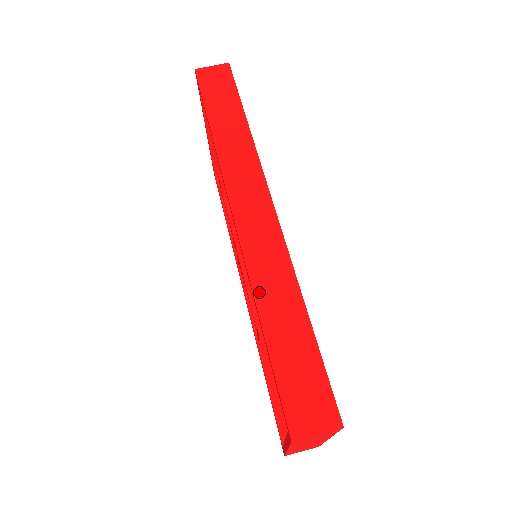
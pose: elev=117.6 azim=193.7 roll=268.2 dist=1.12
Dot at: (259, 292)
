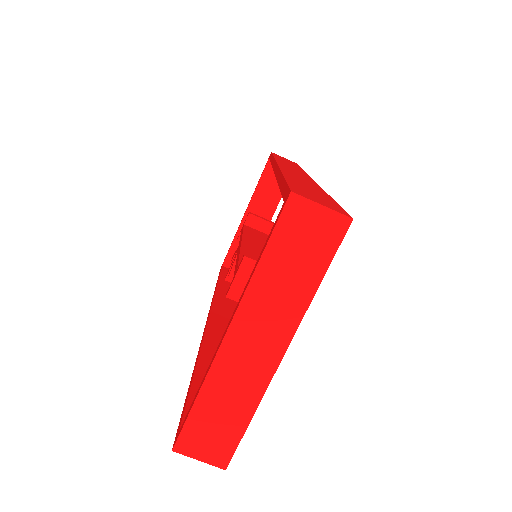
Dot at: (287, 173)
